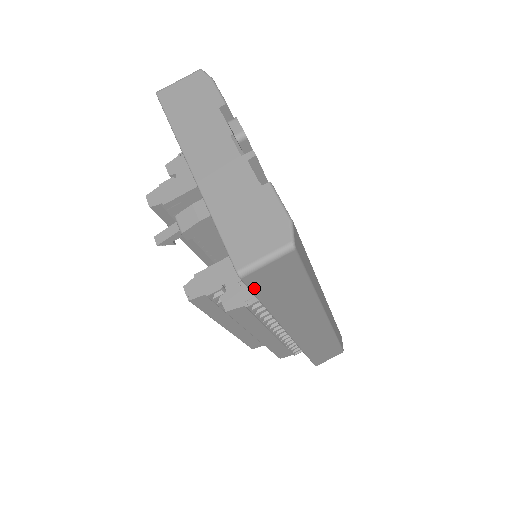
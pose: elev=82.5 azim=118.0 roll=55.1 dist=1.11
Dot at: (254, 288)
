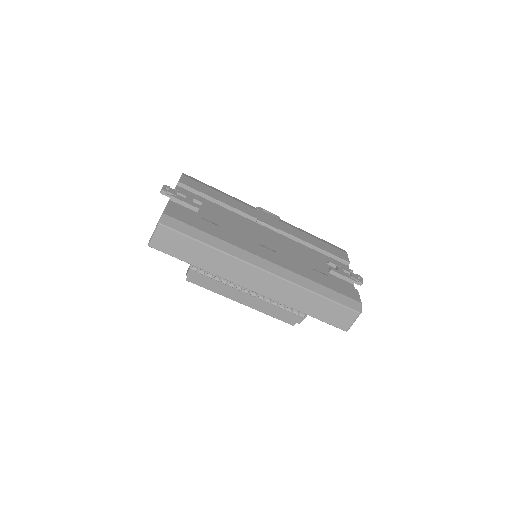
Dot at: (166, 252)
